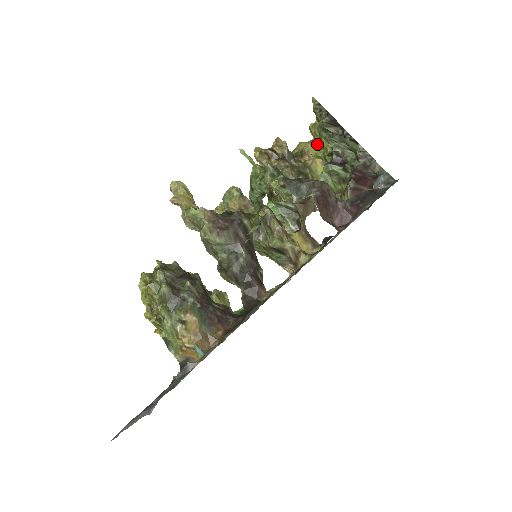
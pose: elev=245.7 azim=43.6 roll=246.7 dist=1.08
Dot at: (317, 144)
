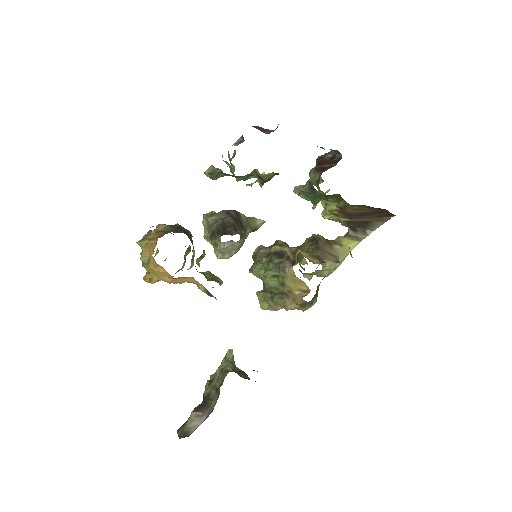
Dot at: (321, 202)
